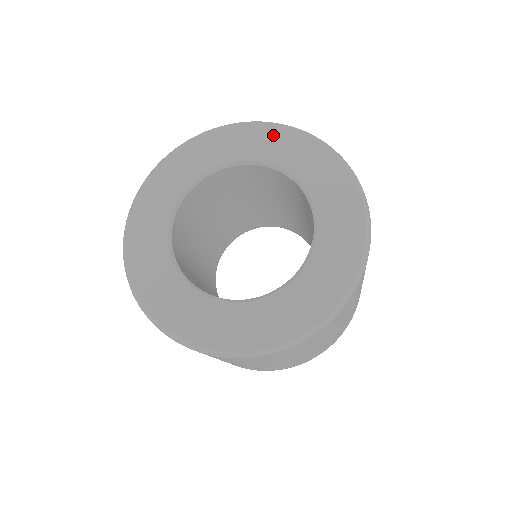
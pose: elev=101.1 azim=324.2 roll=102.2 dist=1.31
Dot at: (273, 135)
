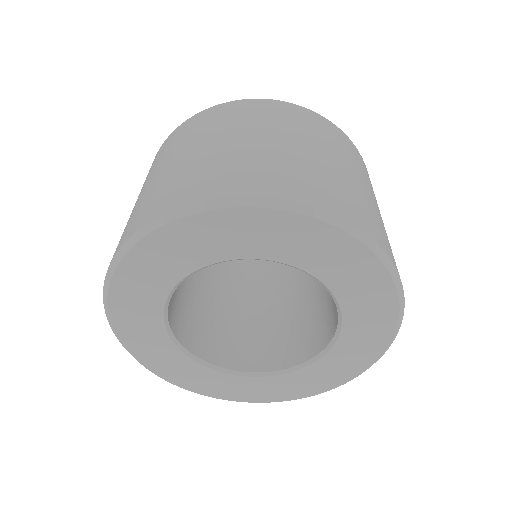
Dot at: (371, 277)
